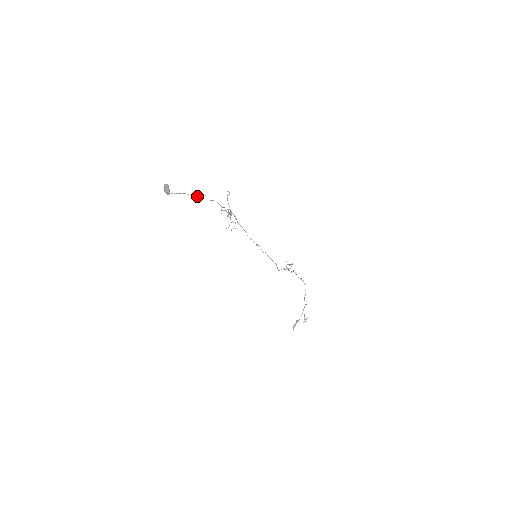
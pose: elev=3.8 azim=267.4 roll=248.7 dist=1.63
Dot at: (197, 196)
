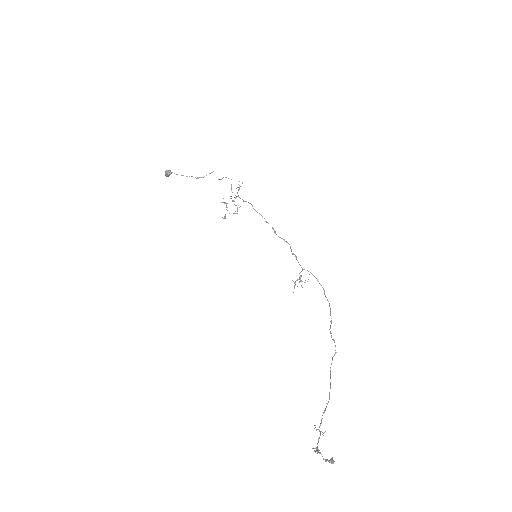
Dot at: occluded
